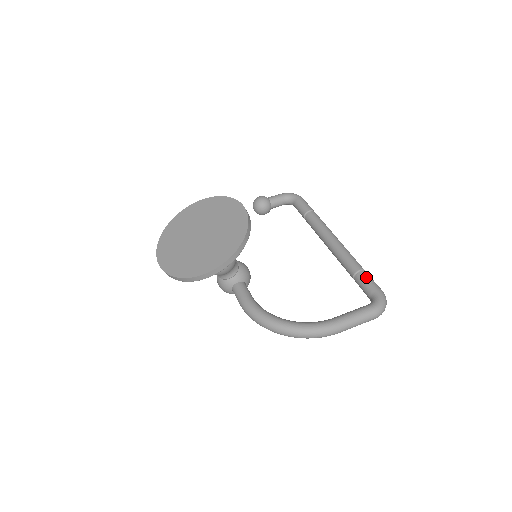
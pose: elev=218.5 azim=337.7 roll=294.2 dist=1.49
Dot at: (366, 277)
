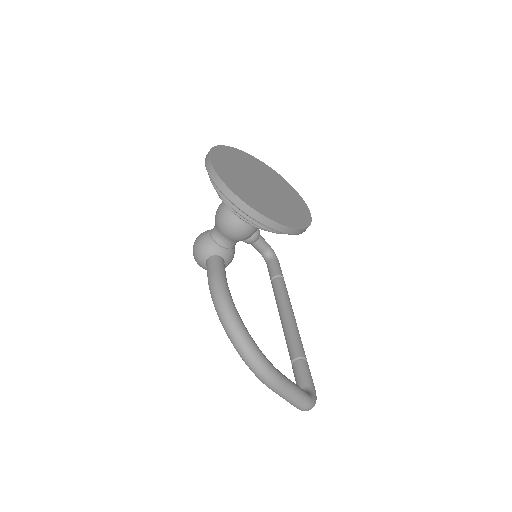
Dot at: (309, 369)
